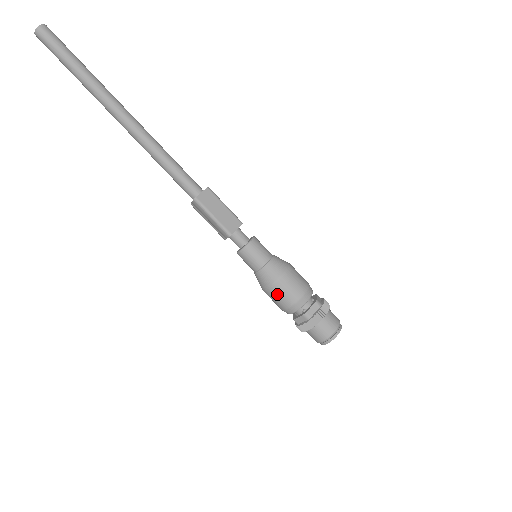
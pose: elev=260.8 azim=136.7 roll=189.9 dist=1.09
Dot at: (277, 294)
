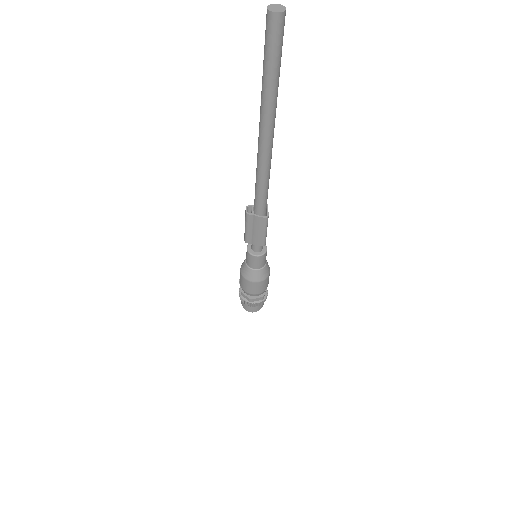
Dot at: (262, 285)
